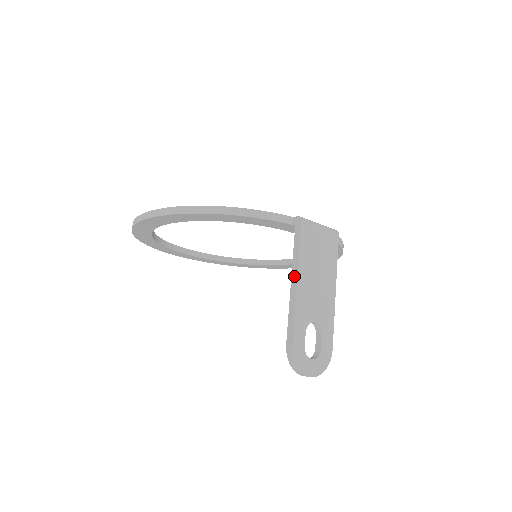
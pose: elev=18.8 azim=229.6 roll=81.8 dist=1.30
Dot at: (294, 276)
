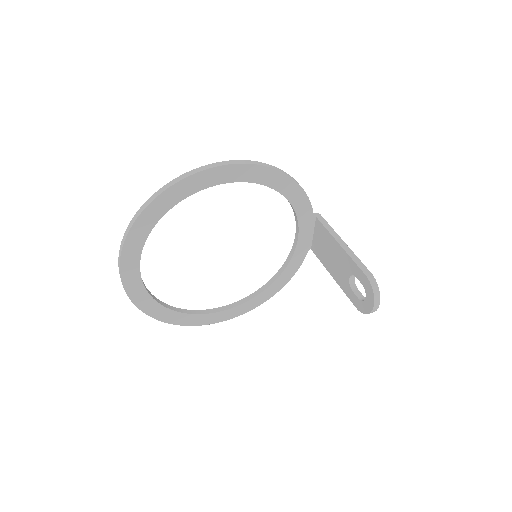
Dot at: (339, 240)
